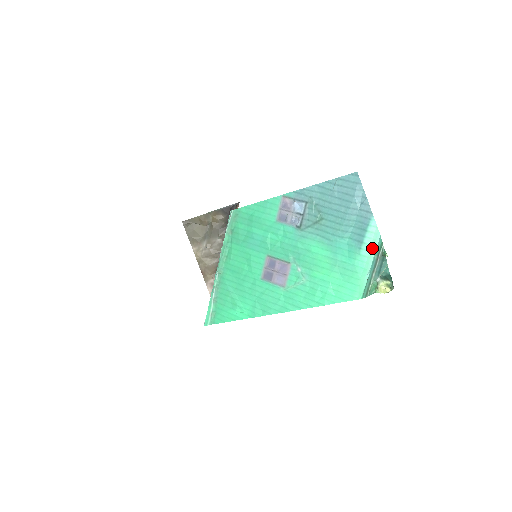
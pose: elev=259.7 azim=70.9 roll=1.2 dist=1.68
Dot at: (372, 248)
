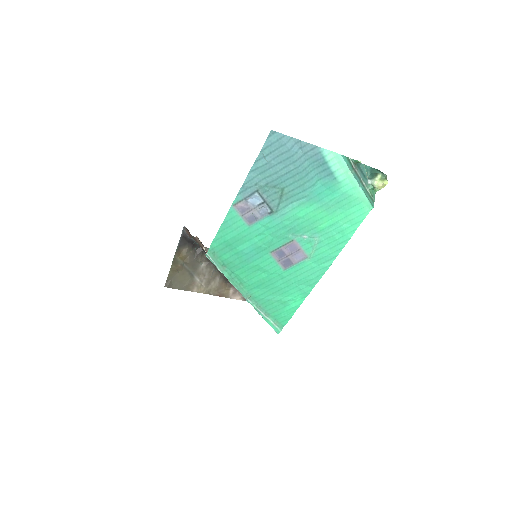
Dot at: (344, 169)
